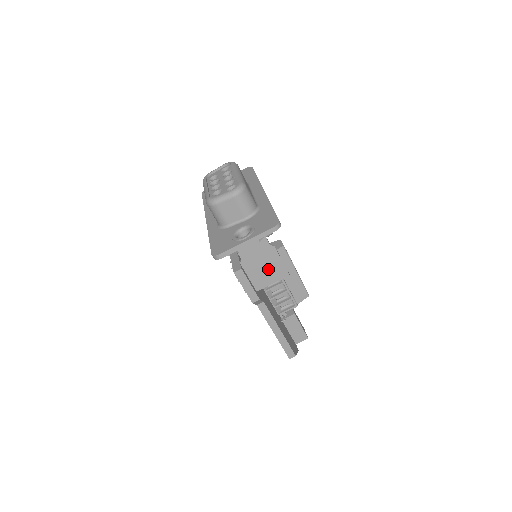
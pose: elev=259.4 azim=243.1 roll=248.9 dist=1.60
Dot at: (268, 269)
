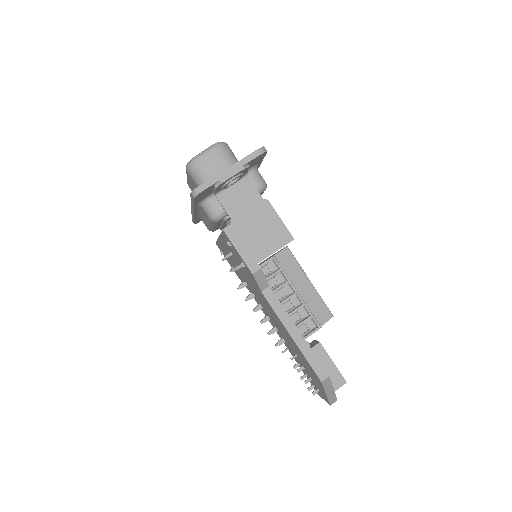
Dot at: (266, 231)
